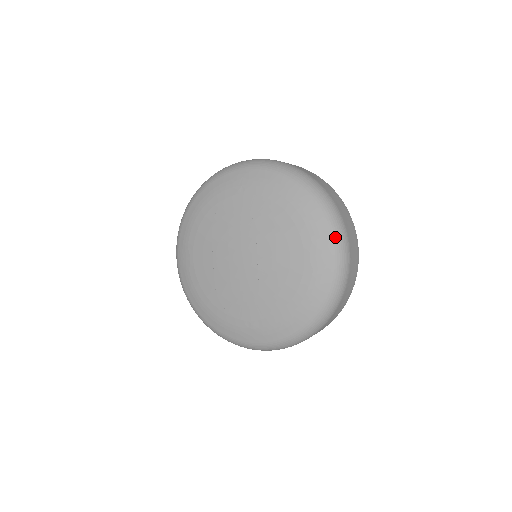
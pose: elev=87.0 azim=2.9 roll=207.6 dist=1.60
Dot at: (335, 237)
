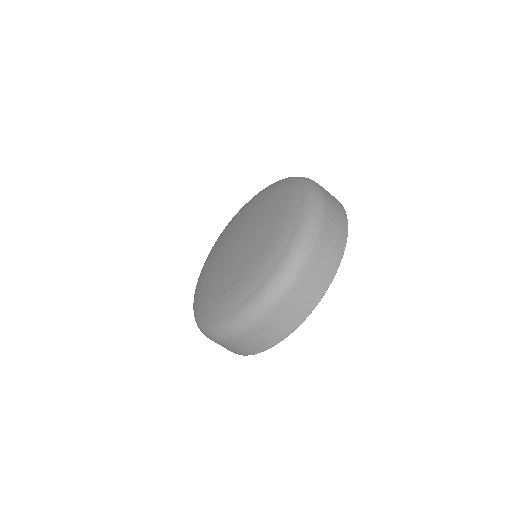
Dot at: (309, 199)
